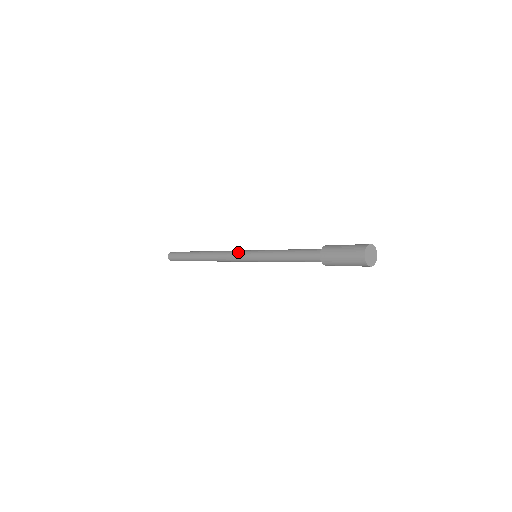
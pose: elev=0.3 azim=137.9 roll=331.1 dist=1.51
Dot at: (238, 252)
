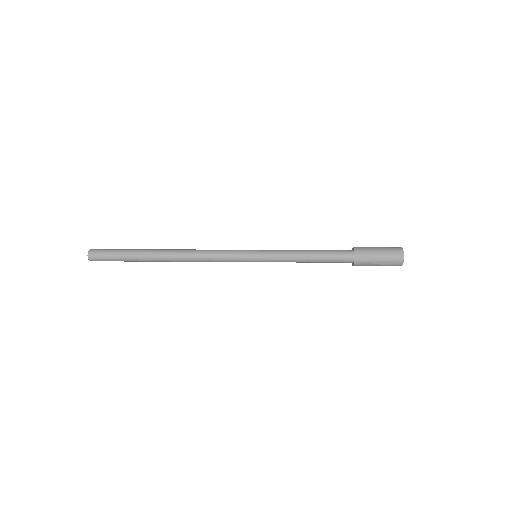
Dot at: occluded
